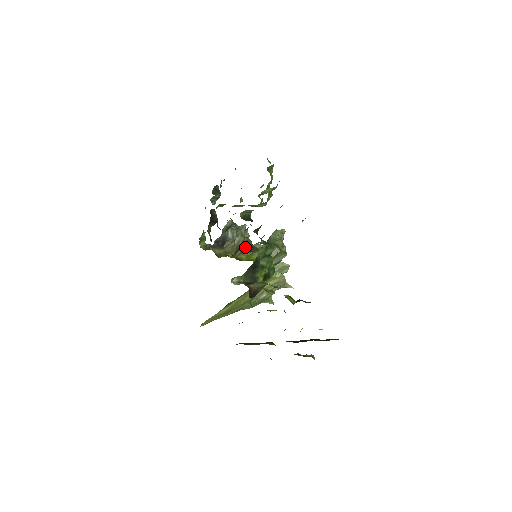
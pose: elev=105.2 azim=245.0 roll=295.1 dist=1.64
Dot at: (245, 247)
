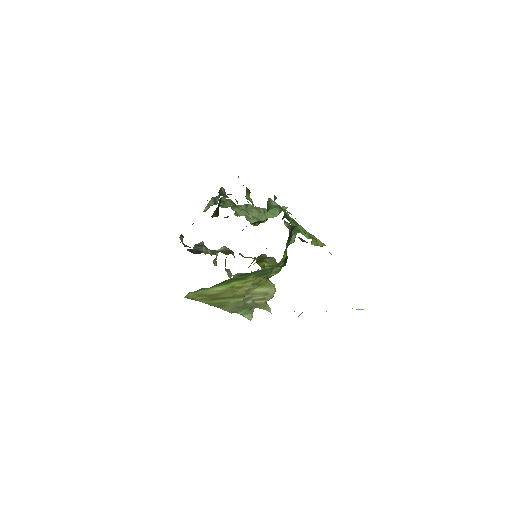
Dot at: occluded
